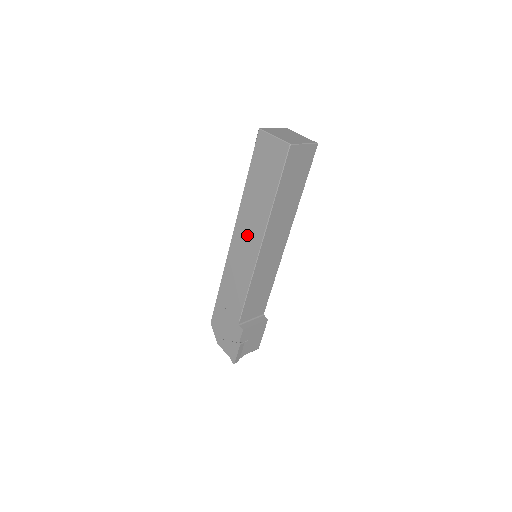
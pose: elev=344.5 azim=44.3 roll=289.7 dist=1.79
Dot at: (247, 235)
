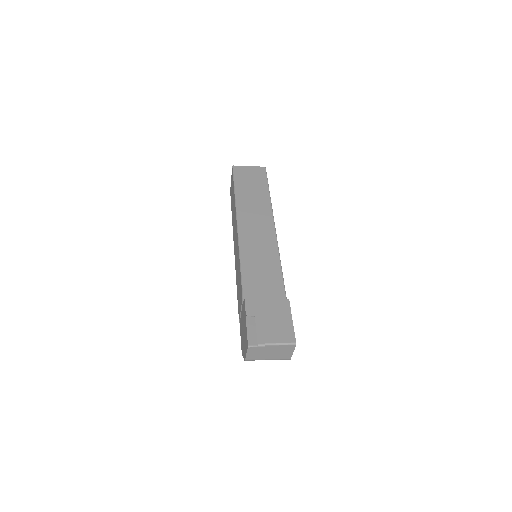
Dot at: (235, 238)
